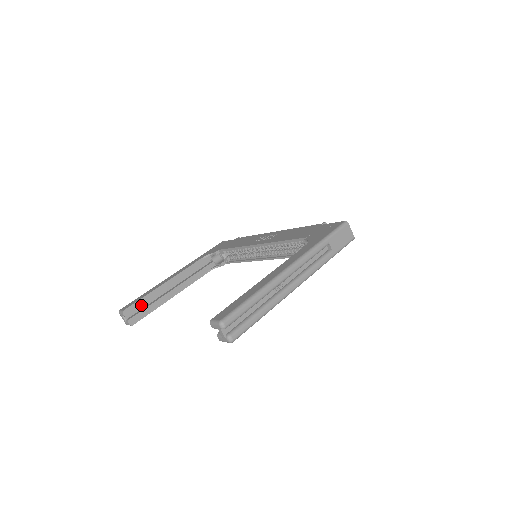
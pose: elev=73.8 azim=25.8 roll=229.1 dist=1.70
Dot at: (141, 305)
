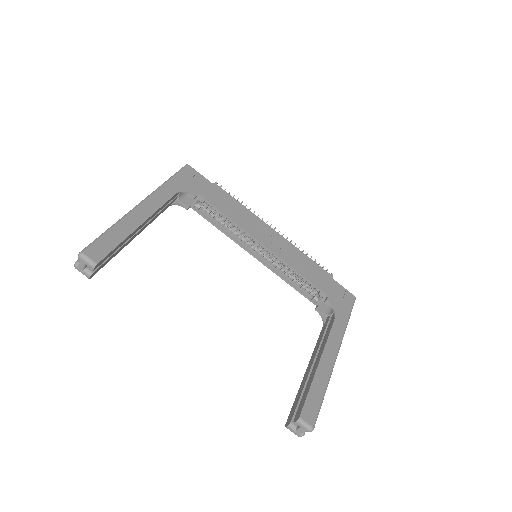
Dot at: (111, 254)
